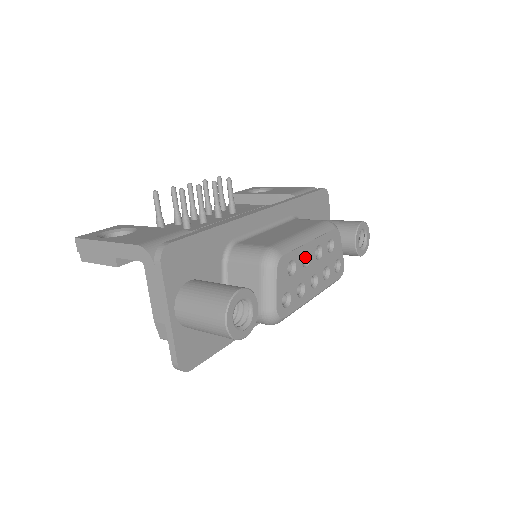
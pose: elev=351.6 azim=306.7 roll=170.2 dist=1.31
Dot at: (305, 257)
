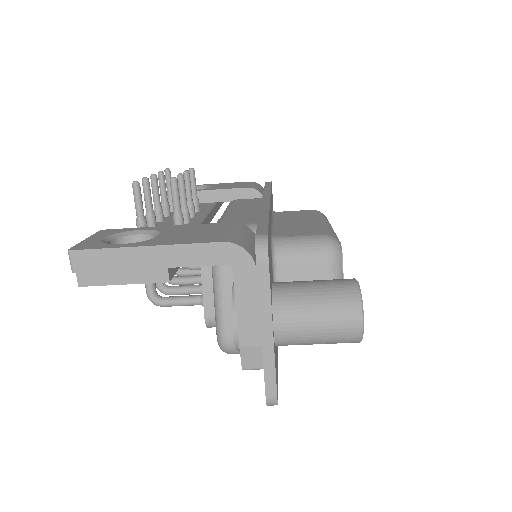
Dot at: occluded
